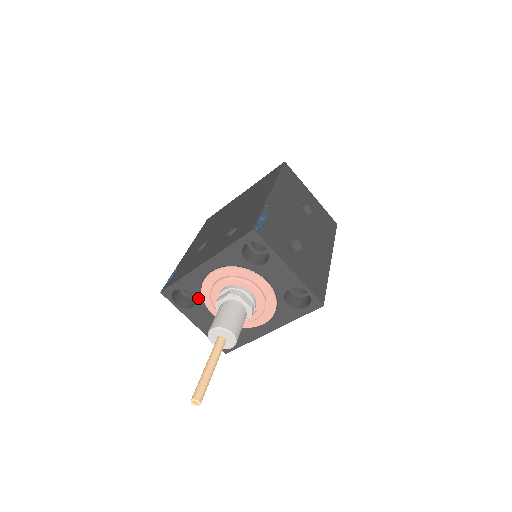
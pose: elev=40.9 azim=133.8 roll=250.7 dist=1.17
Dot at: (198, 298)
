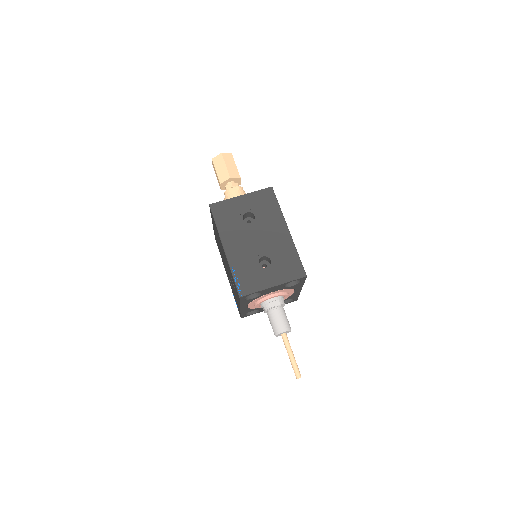
Dot at: (257, 309)
